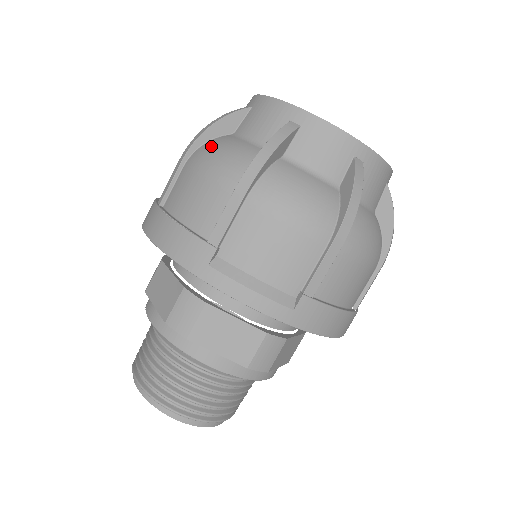
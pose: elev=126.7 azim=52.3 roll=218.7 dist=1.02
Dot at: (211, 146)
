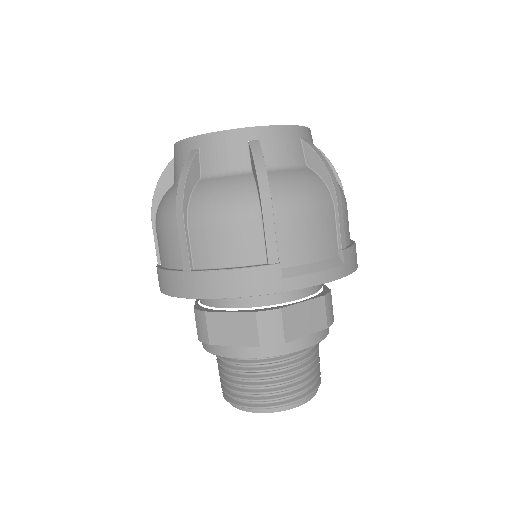
Dot at: (202, 198)
